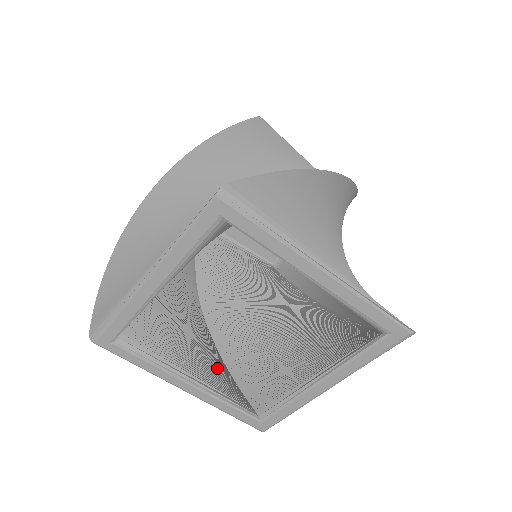
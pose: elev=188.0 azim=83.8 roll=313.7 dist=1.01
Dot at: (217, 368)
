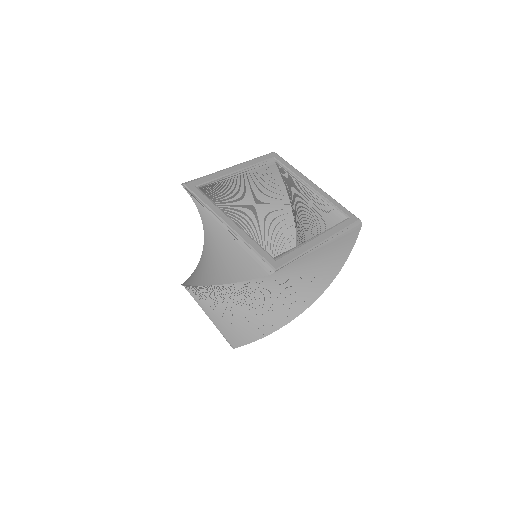
Dot at: occluded
